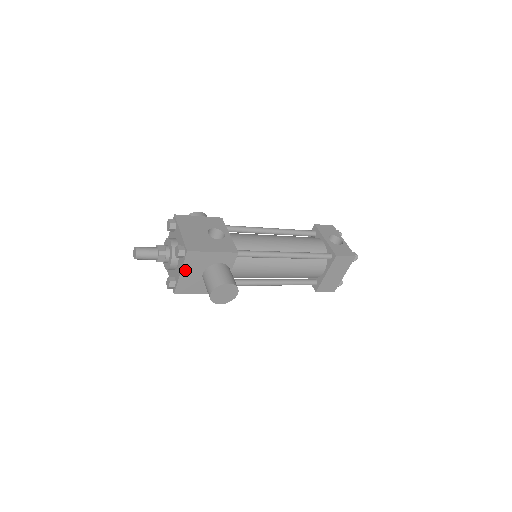
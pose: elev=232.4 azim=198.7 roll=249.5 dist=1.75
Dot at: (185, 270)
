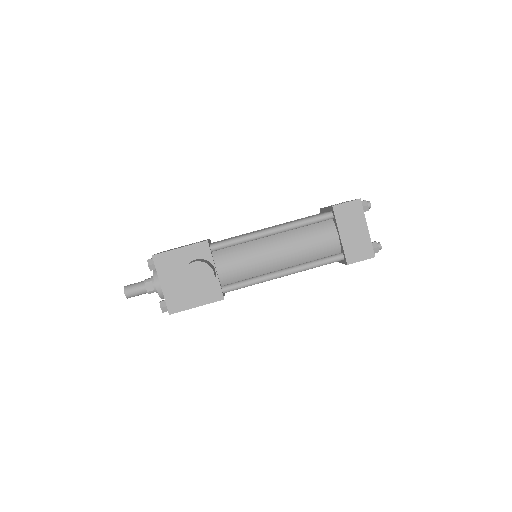
Dot at: (163, 280)
